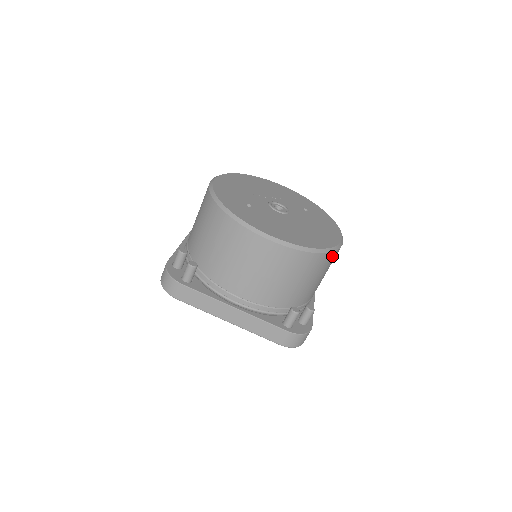
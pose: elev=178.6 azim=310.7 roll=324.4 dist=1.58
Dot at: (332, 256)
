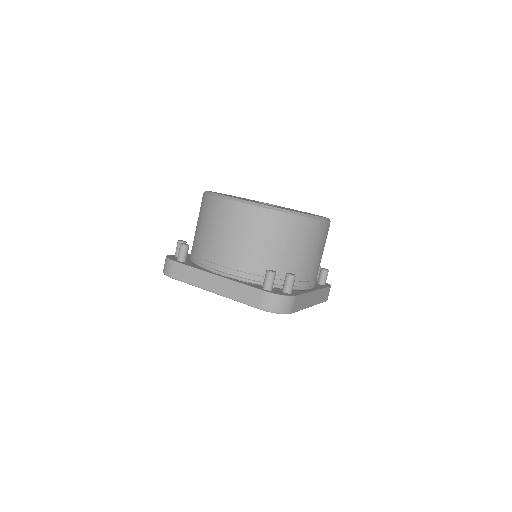
Dot at: (307, 224)
